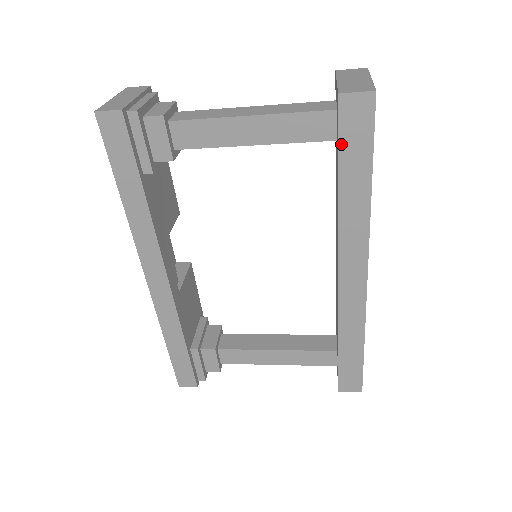
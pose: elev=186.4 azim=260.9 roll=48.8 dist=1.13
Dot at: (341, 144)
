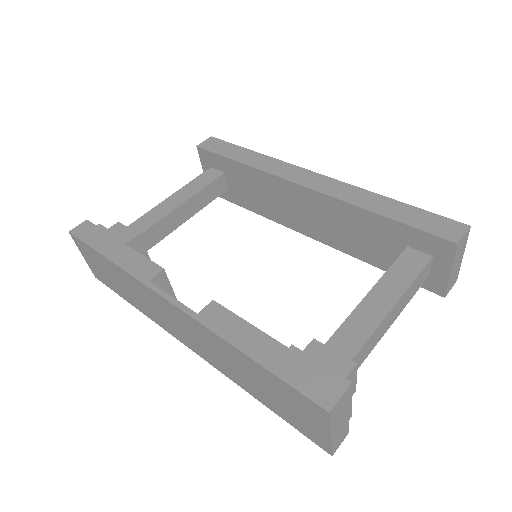
Dot at: occluded
